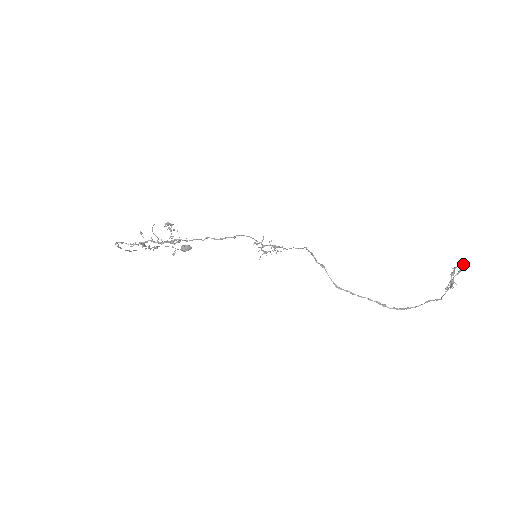
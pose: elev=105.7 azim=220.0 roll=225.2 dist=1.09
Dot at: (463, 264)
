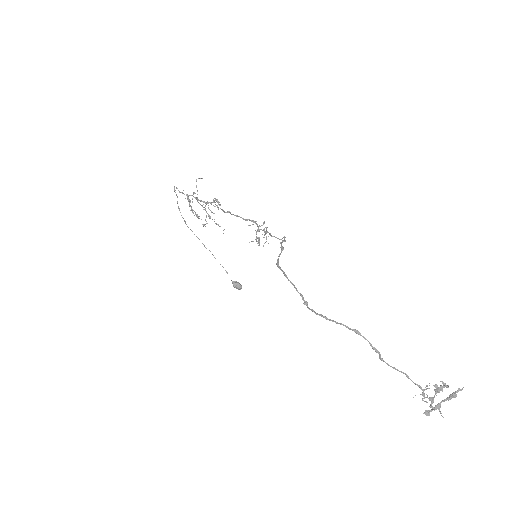
Dot at: (460, 389)
